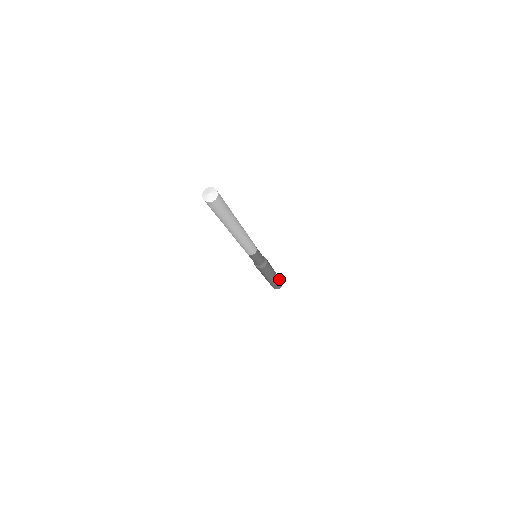
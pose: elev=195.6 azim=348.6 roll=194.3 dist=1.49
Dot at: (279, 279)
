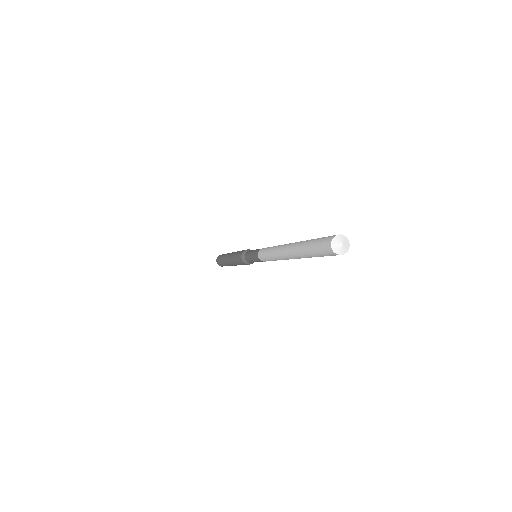
Dot at: occluded
